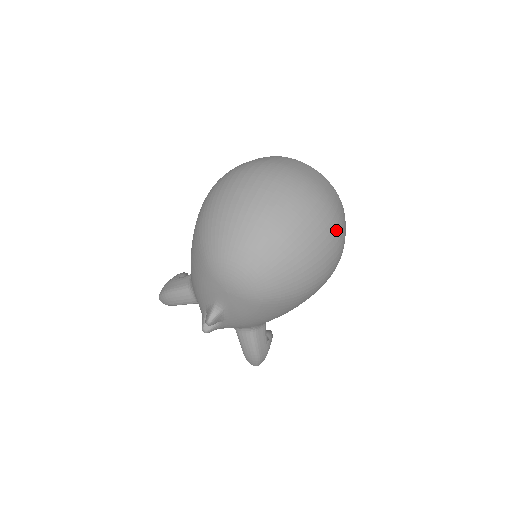
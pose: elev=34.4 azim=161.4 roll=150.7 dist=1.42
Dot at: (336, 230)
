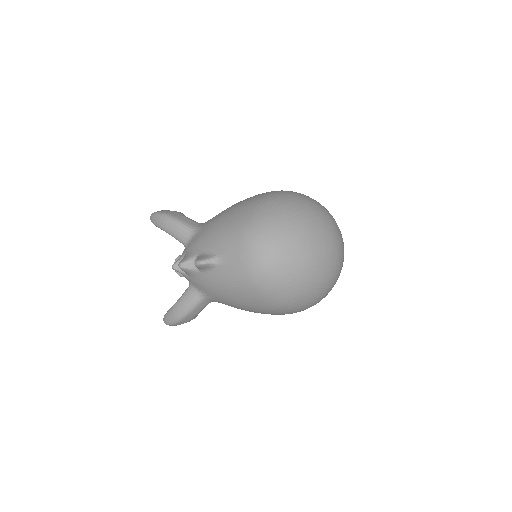
Dot at: (328, 290)
